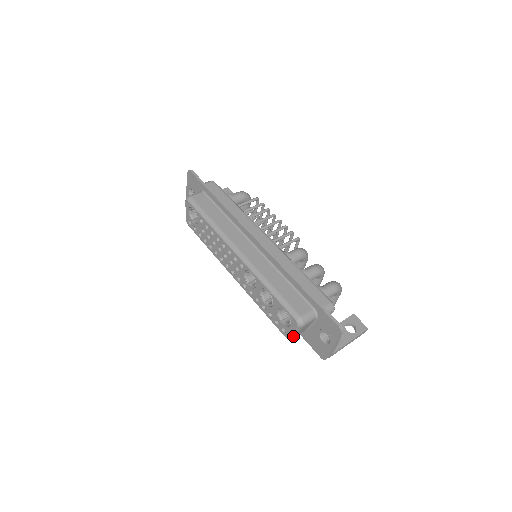
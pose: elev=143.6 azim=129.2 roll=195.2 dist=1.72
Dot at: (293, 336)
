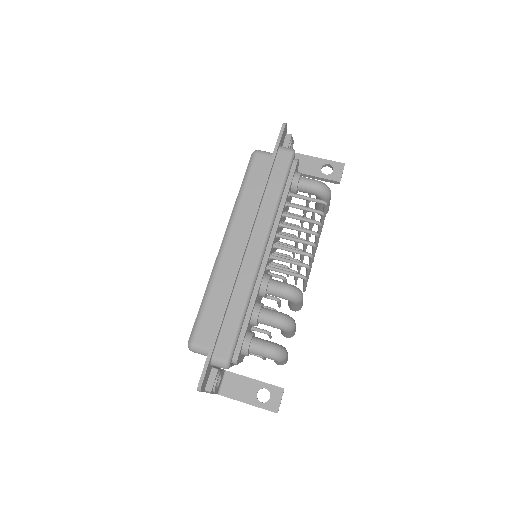
Dot at: occluded
